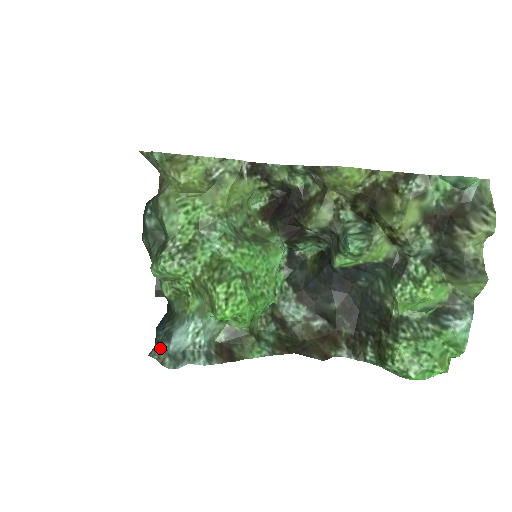
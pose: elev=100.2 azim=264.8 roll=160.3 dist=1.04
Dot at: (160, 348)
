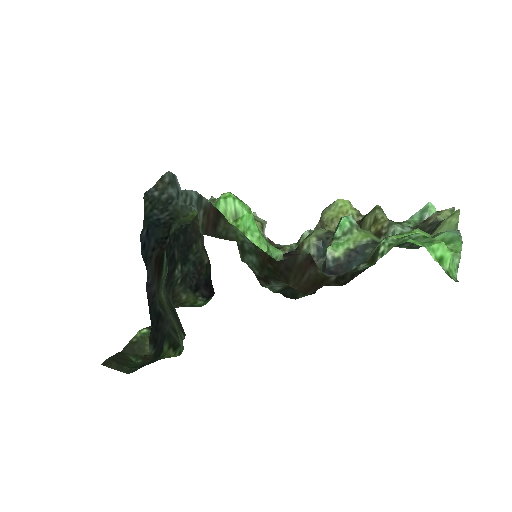
Dot at: (158, 196)
